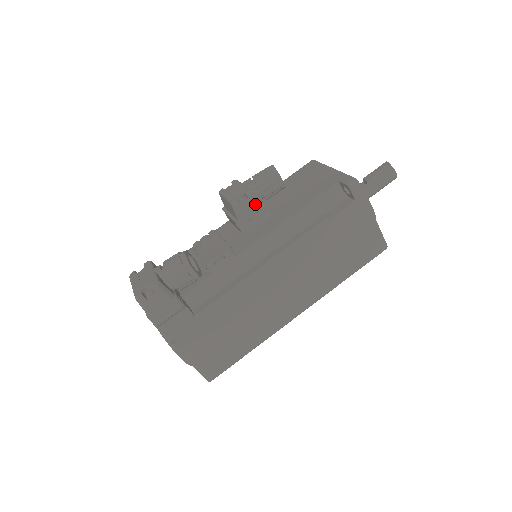
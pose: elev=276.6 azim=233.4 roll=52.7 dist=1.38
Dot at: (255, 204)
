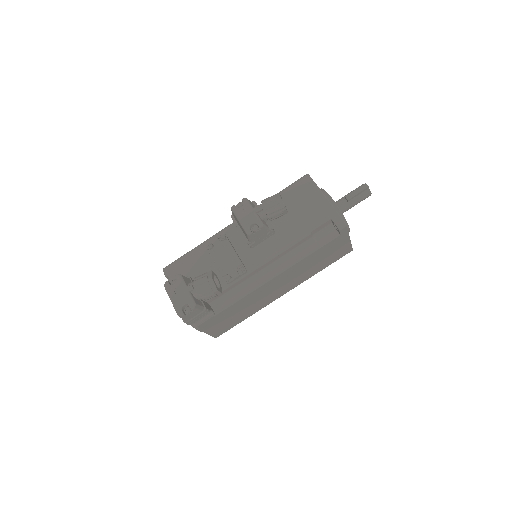
Dot at: (264, 231)
